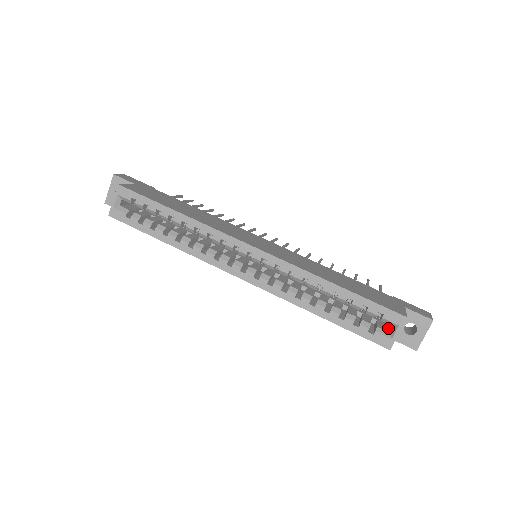
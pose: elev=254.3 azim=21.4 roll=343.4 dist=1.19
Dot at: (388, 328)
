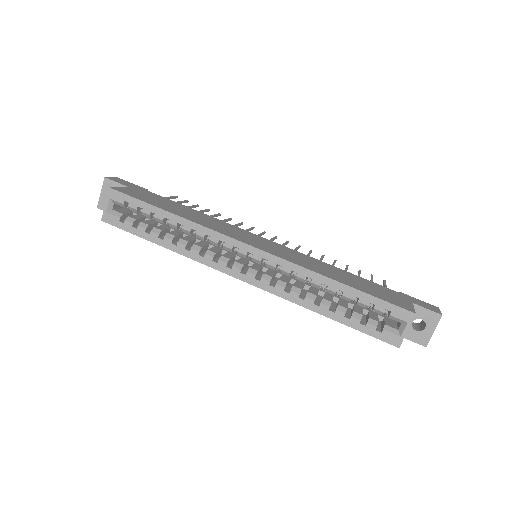
Dot at: (396, 325)
